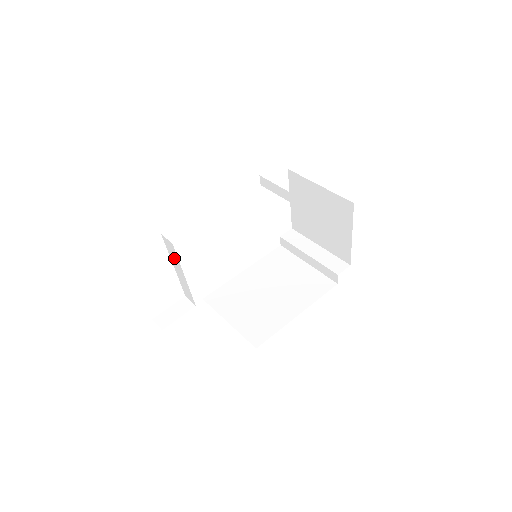
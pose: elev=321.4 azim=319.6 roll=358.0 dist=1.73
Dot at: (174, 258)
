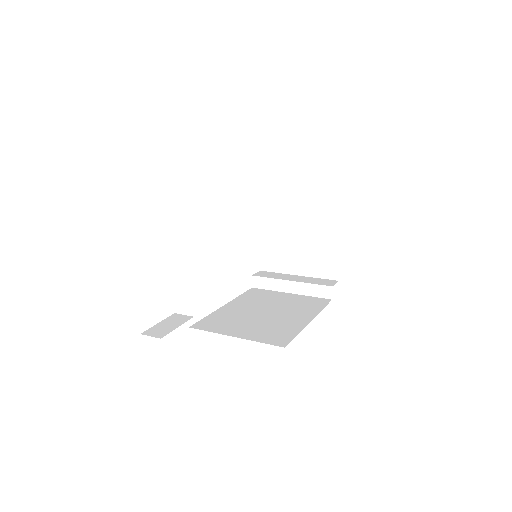
Dot at: (177, 238)
